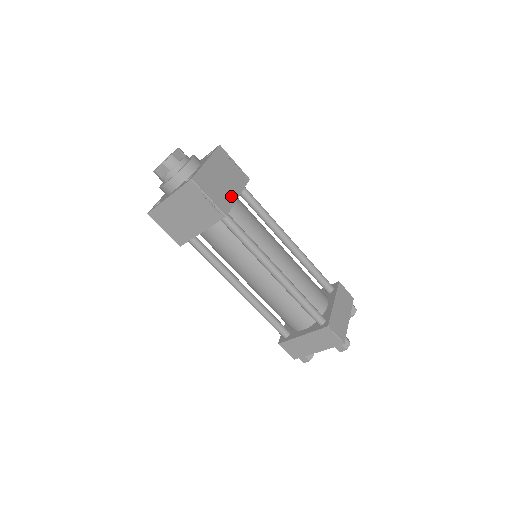
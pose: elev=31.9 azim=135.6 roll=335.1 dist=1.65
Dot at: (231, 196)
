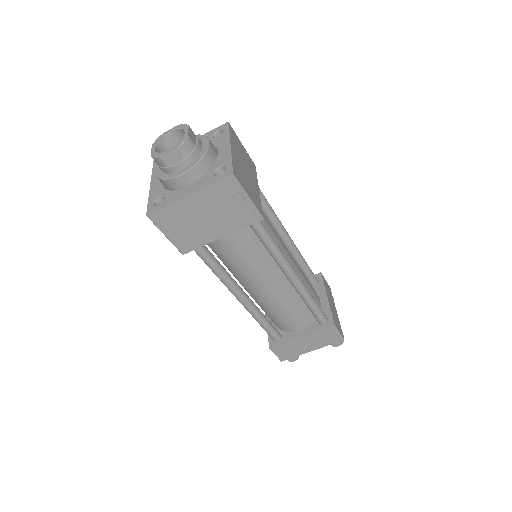
Dot at: (256, 191)
